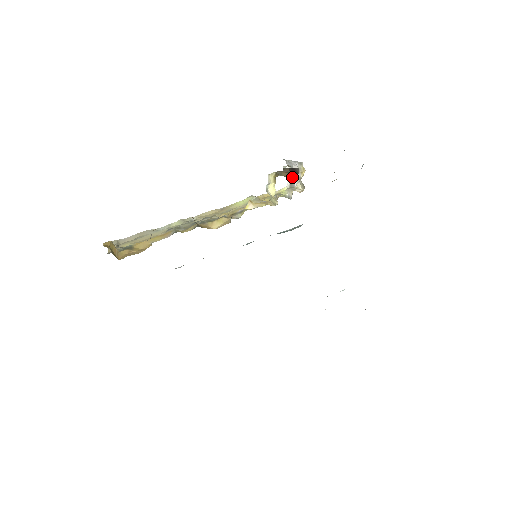
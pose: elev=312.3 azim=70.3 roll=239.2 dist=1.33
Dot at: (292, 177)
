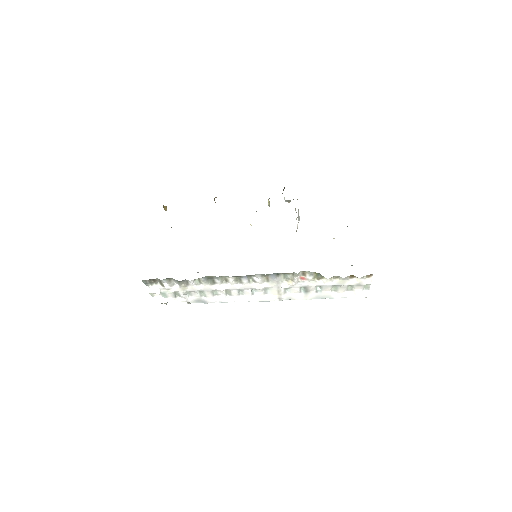
Dot at: occluded
